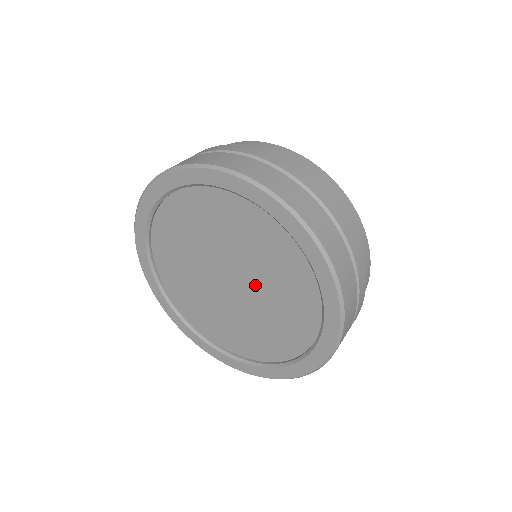
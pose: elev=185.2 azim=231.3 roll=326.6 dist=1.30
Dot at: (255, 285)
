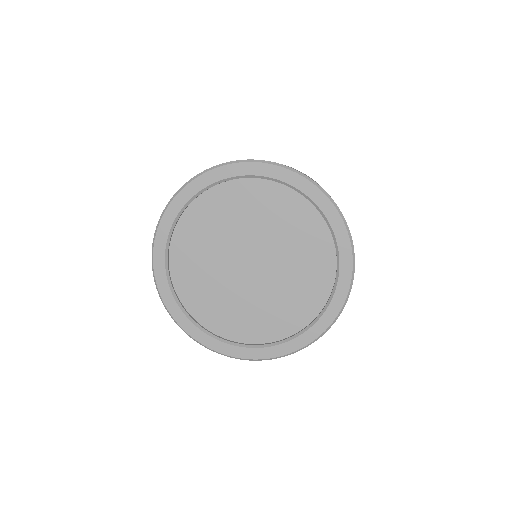
Dot at: (276, 269)
